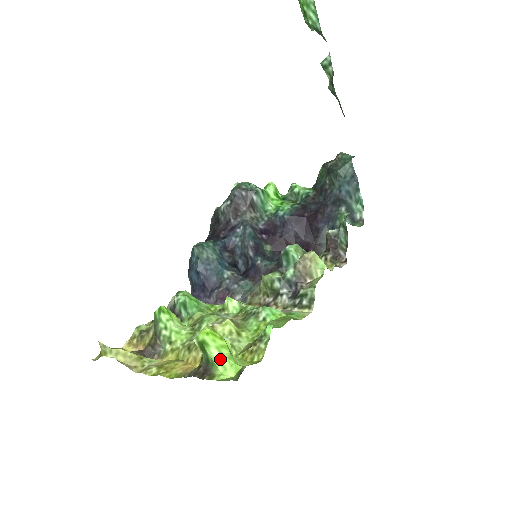
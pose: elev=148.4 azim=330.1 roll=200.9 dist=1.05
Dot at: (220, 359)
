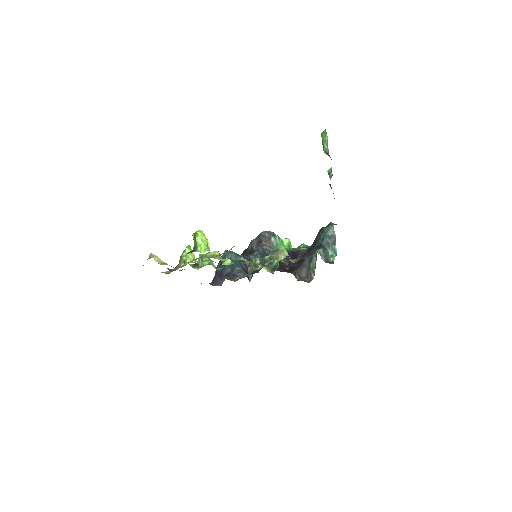
Dot at: (201, 244)
